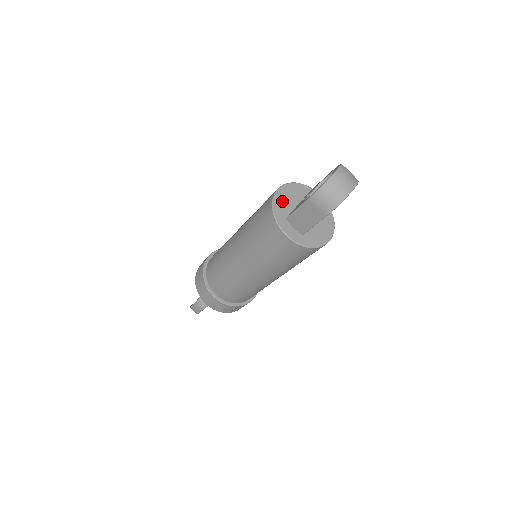
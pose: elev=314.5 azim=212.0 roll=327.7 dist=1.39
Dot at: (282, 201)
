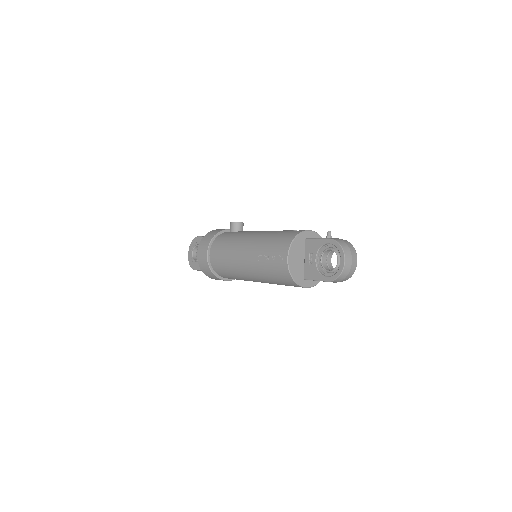
Dot at: (294, 266)
